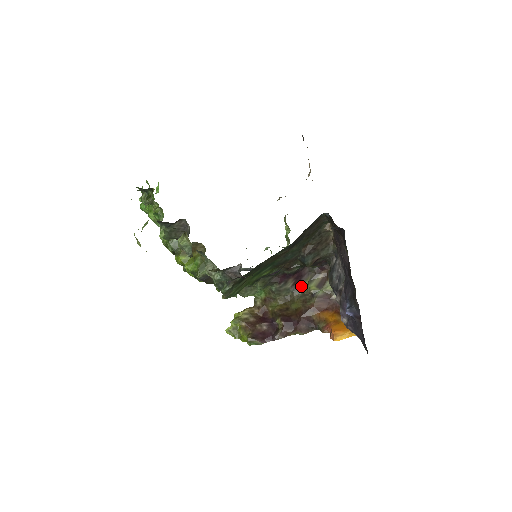
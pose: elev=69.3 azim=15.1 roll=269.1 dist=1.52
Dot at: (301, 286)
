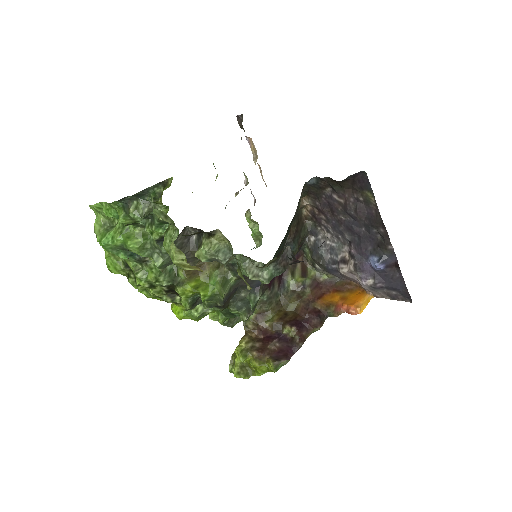
Dot at: (286, 284)
